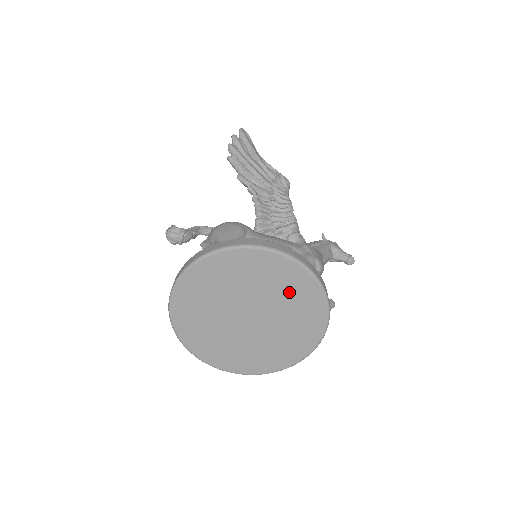
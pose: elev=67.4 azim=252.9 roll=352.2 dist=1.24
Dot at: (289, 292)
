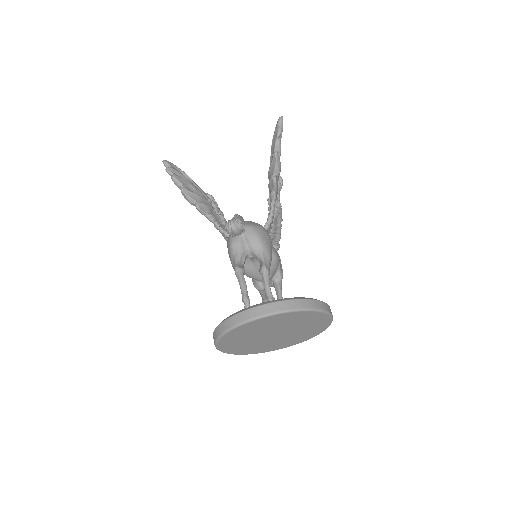
Dot at: (308, 331)
